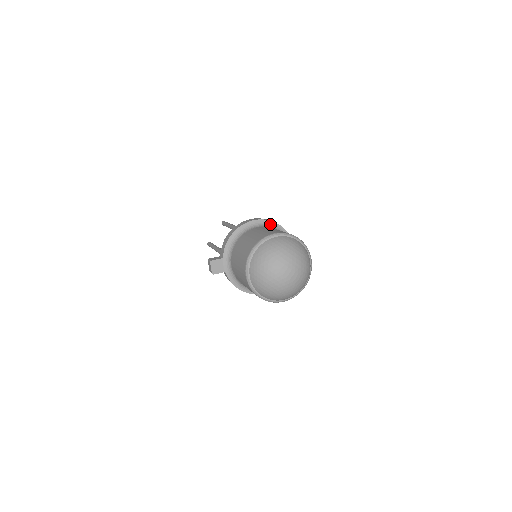
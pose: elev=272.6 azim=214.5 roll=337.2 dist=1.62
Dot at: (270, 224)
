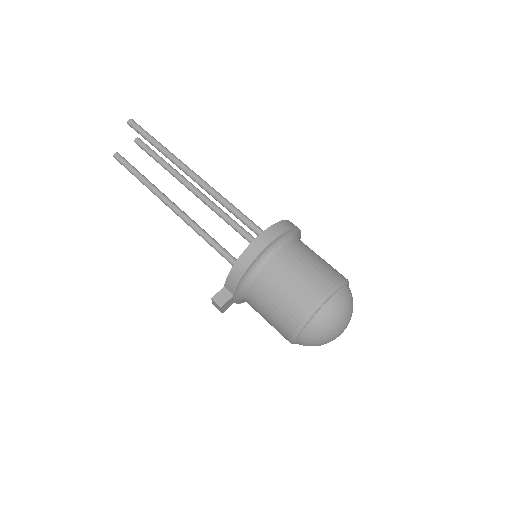
Dot at: (284, 237)
